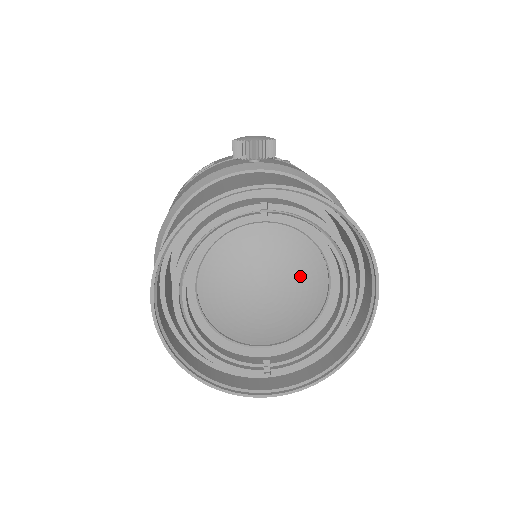
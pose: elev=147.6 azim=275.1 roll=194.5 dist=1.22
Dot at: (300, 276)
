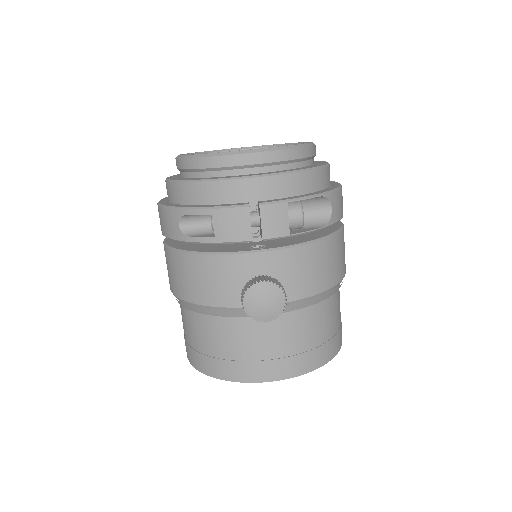
Dot at: occluded
